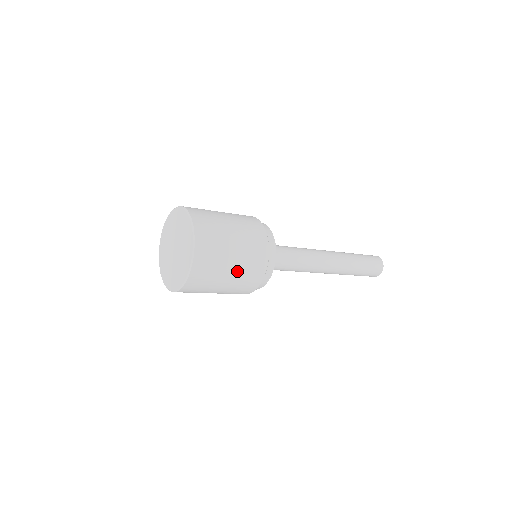
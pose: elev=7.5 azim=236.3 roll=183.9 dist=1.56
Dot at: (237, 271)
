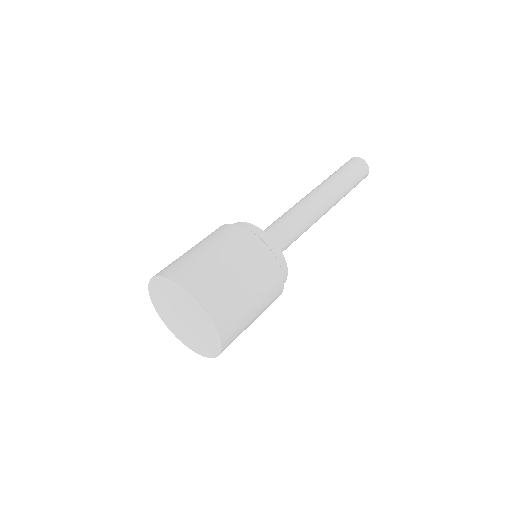
Dot at: occluded
